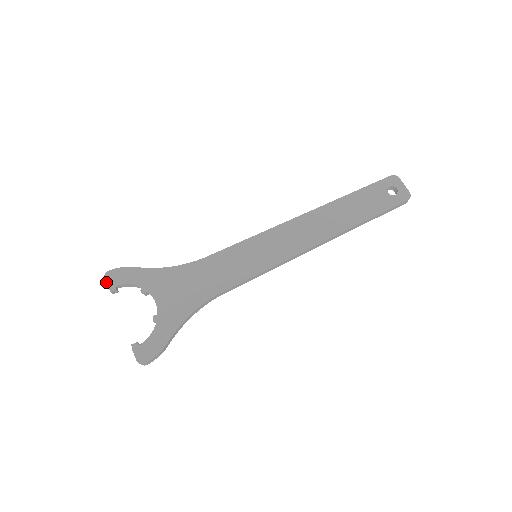
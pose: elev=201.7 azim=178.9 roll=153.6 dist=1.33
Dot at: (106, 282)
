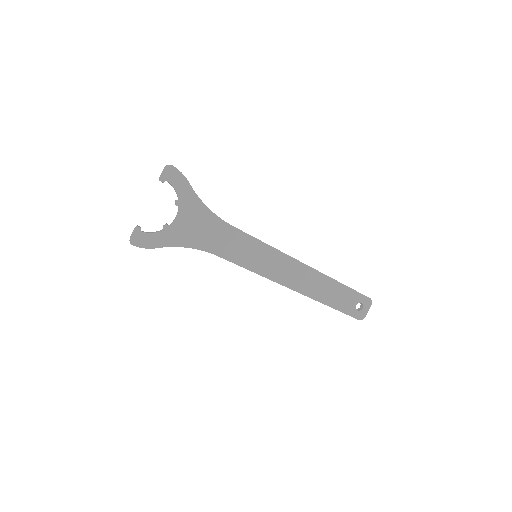
Dot at: (163, 171)
